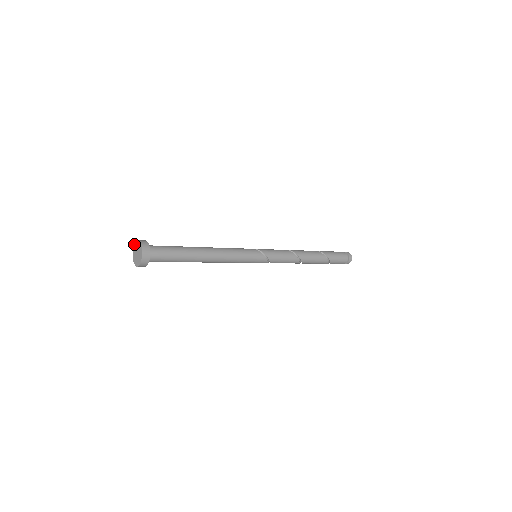
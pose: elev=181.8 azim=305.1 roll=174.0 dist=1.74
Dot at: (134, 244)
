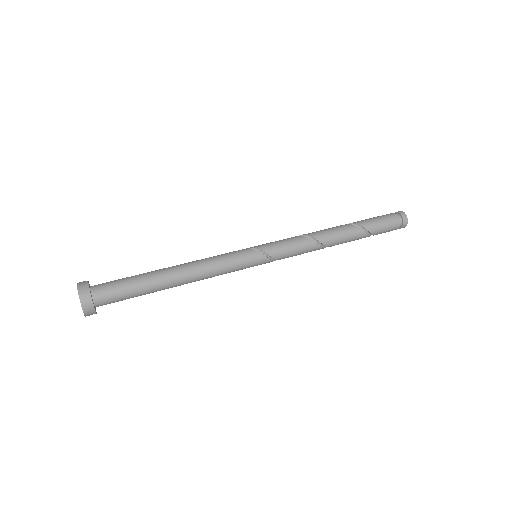
Dot at: occluded
